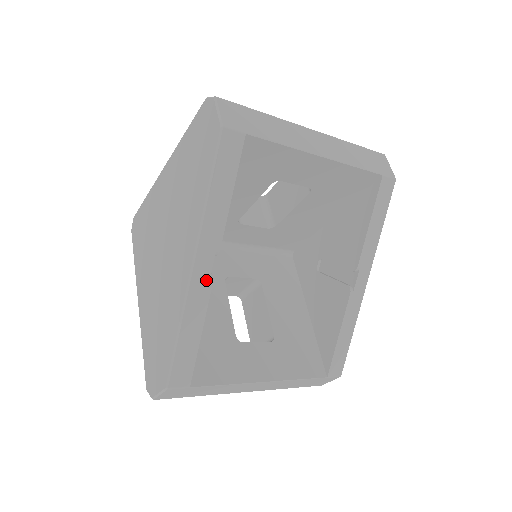
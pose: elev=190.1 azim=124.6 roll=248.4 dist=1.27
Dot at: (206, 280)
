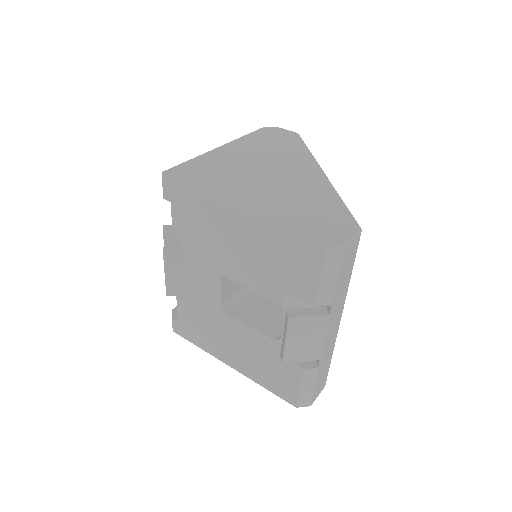
Dot at: occluded
